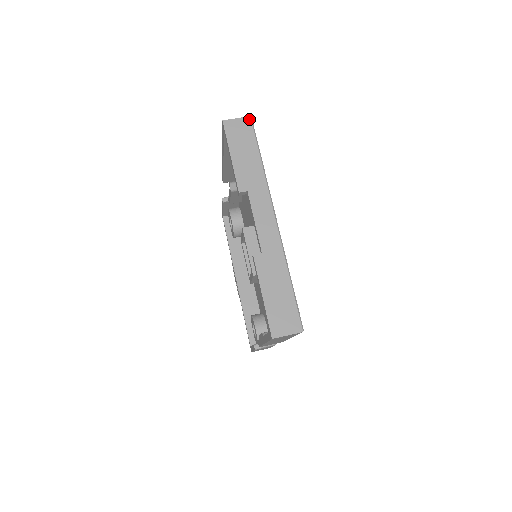
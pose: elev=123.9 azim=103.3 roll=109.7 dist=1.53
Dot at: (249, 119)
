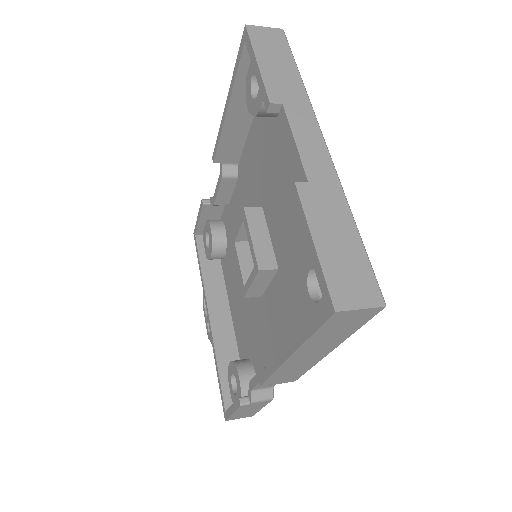
Dot at: (281, 31)
